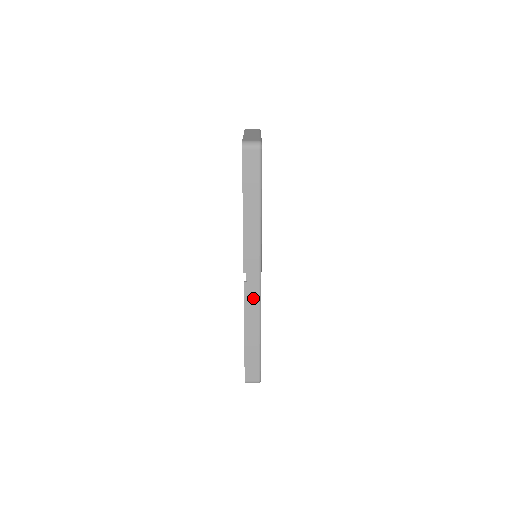
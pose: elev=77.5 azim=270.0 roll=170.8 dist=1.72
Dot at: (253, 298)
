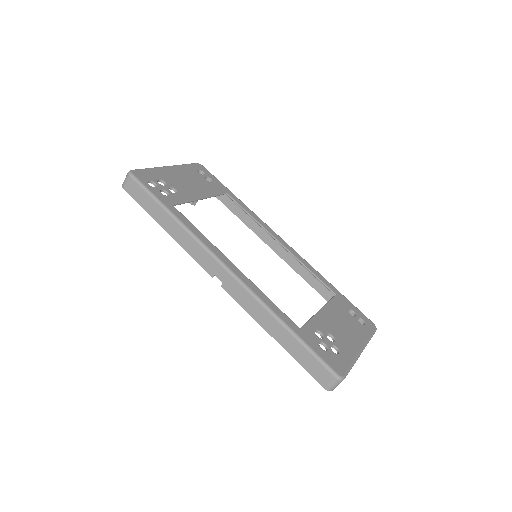
Dot at: (241, 293)
